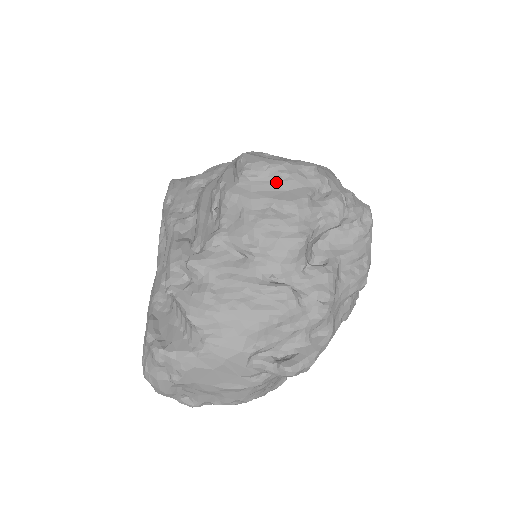
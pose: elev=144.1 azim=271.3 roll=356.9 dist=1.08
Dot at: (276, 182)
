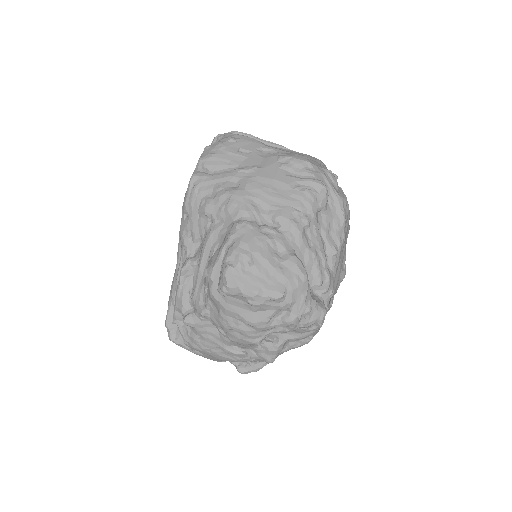
Dot at: (246, 304)
